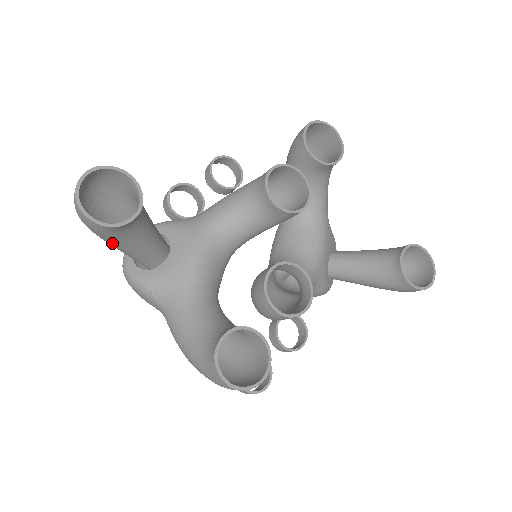
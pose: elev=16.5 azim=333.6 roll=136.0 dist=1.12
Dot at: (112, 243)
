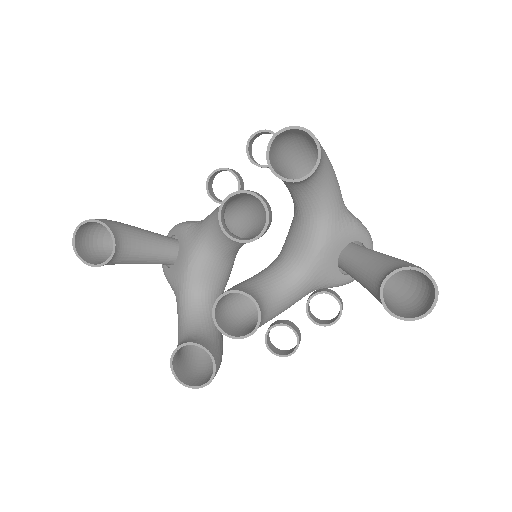
Dot at: occluded
